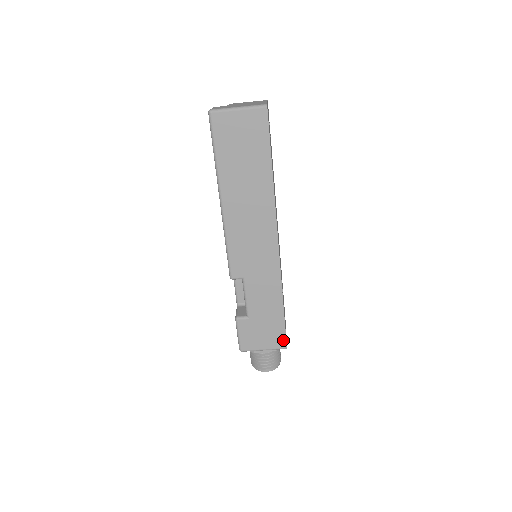
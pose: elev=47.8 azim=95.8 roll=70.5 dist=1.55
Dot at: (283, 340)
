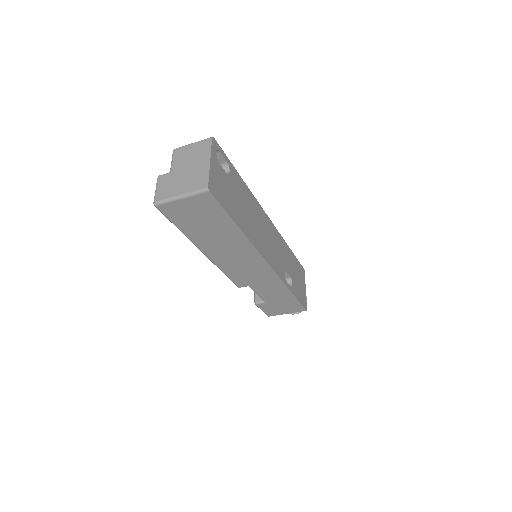
Dot at: (301, 308)
